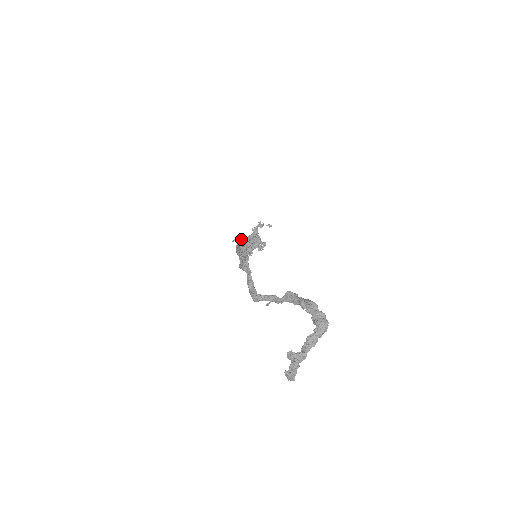
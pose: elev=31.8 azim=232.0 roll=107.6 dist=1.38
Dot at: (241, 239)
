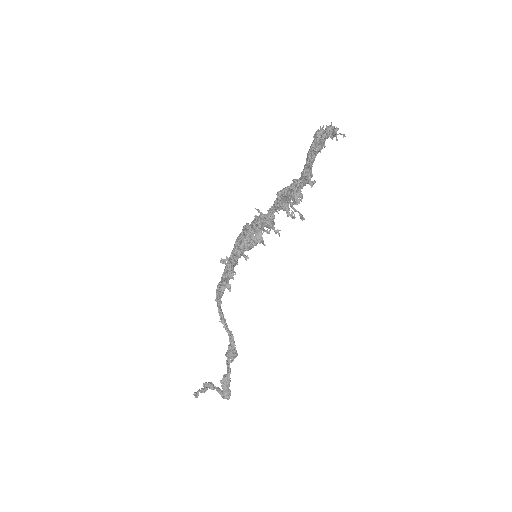
Dot at: (228, 266)
